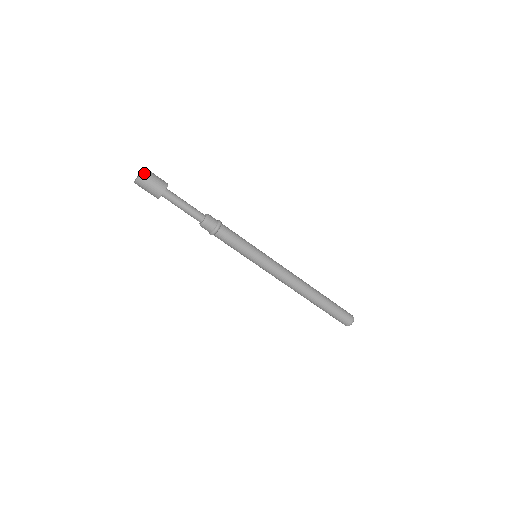
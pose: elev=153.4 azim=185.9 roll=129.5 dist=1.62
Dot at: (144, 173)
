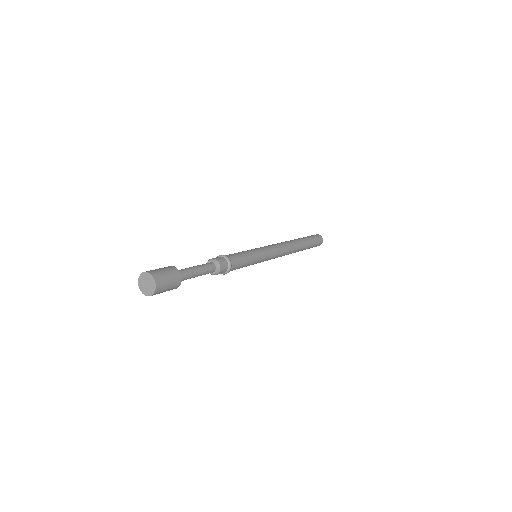
Dot at: (154, 276)
